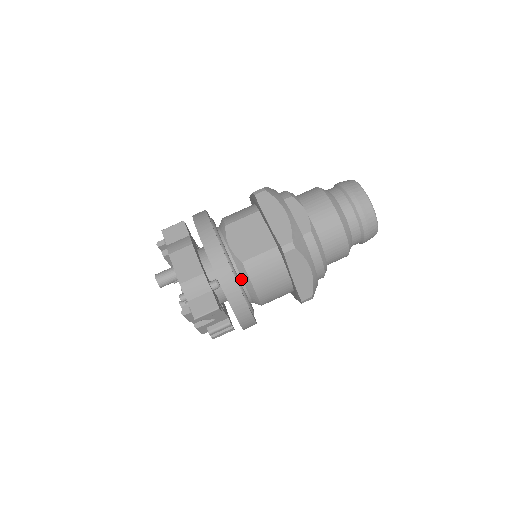
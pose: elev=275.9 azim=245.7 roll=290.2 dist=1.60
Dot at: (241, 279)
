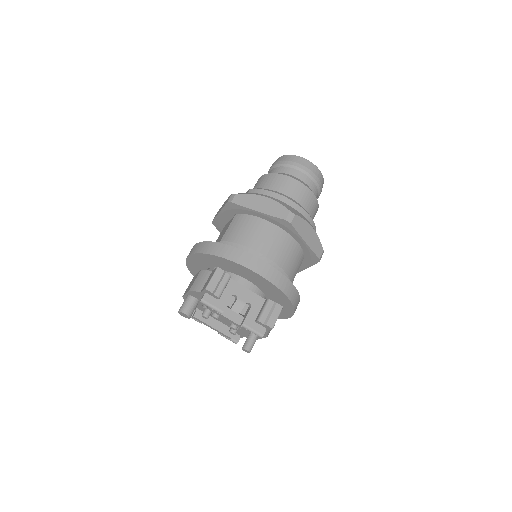
Dot at: occluded
